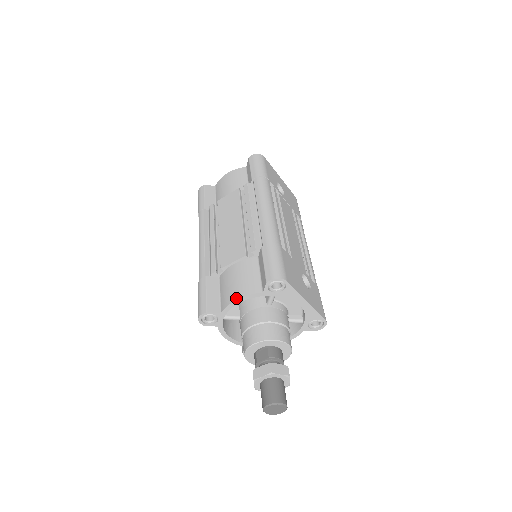
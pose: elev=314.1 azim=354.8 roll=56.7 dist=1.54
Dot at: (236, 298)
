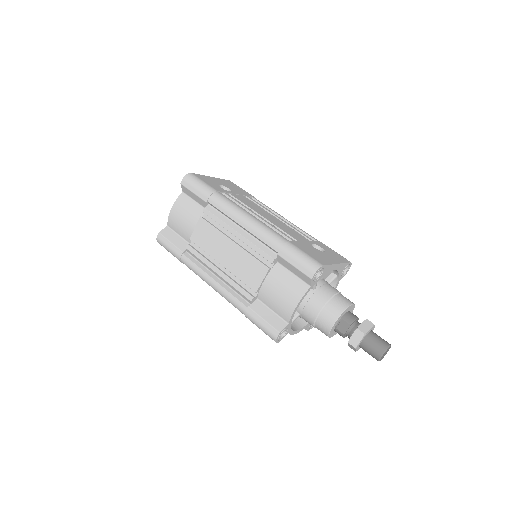
Dot at: (294, 306)
